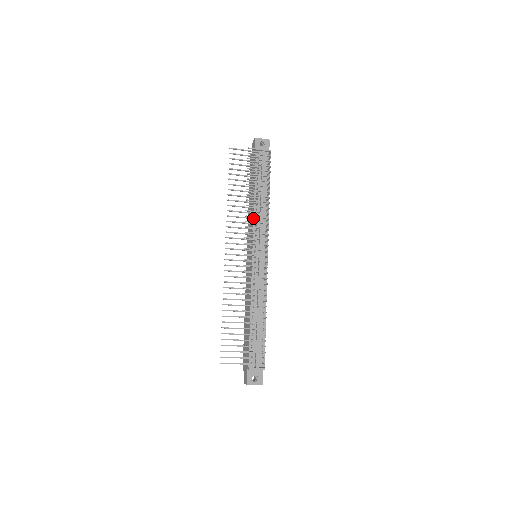
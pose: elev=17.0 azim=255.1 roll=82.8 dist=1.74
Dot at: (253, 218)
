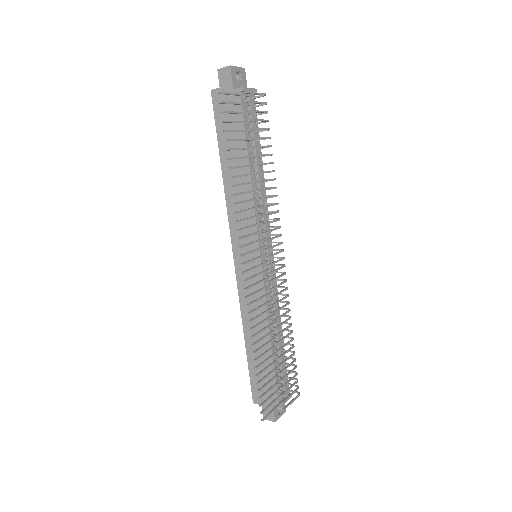
Dot at: (259, 206)
